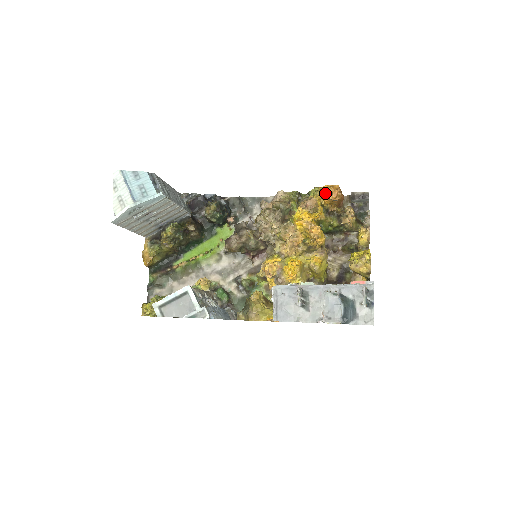
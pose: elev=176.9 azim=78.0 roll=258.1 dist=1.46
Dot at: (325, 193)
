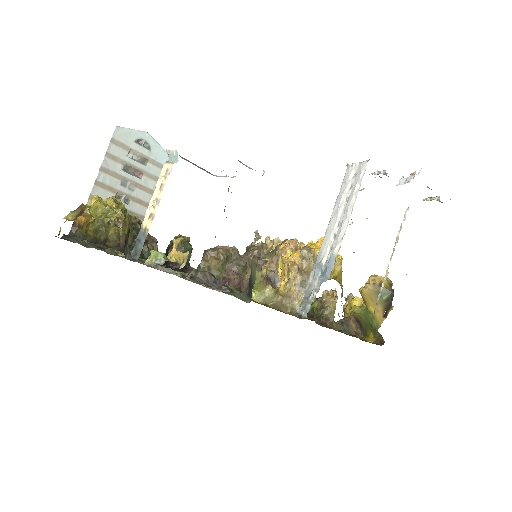
Dot at: occluded
